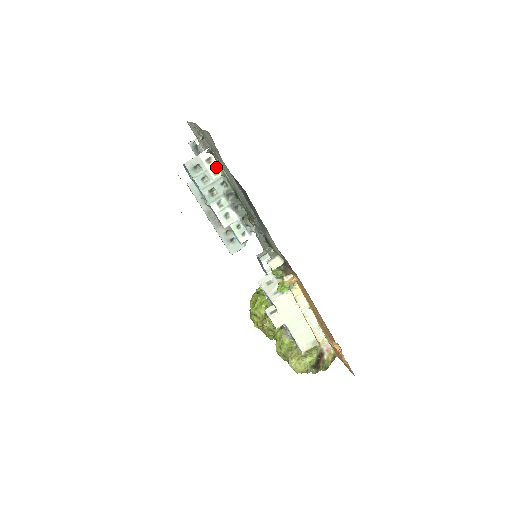
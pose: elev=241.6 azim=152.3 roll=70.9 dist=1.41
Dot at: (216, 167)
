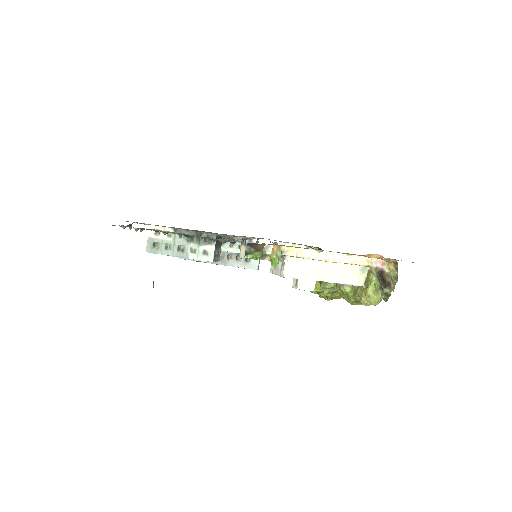
Dot at: occluded
